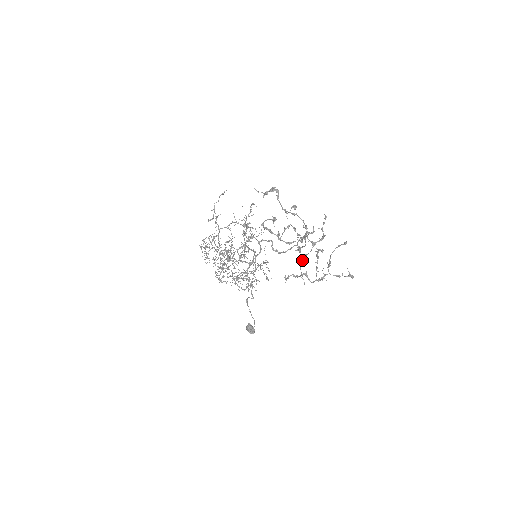
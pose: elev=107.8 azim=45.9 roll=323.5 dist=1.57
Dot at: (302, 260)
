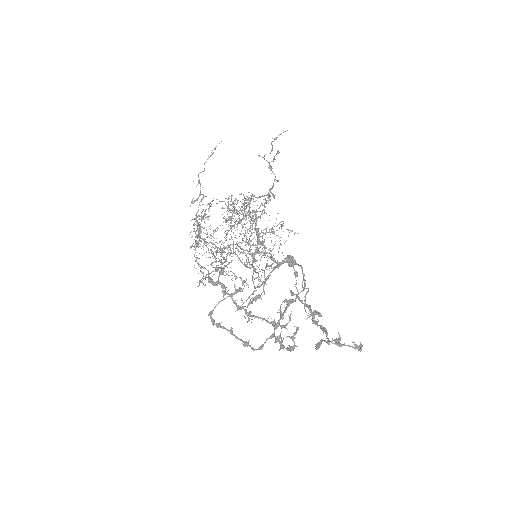
Dot at: (308, 289)
